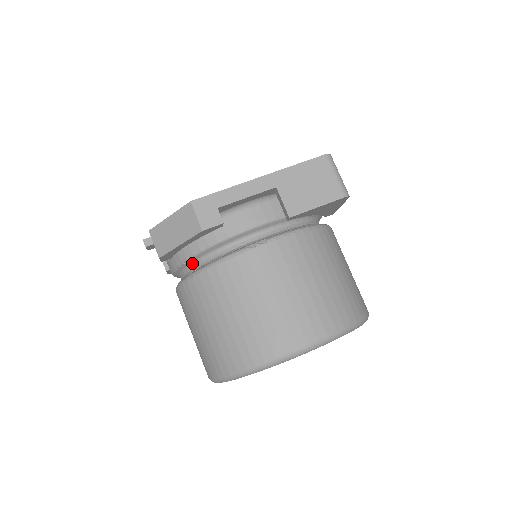
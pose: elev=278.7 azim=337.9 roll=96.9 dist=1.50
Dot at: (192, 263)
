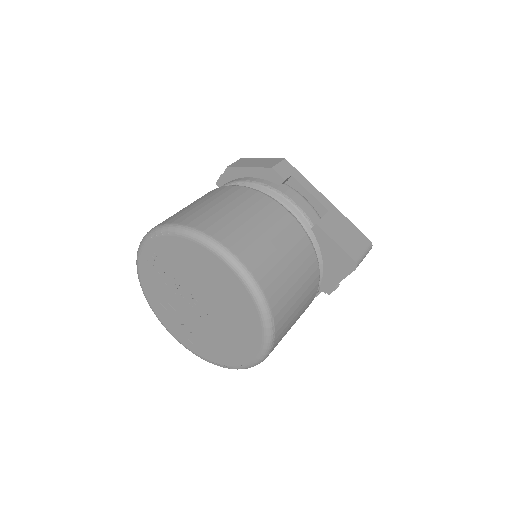
Dot at: occluded
